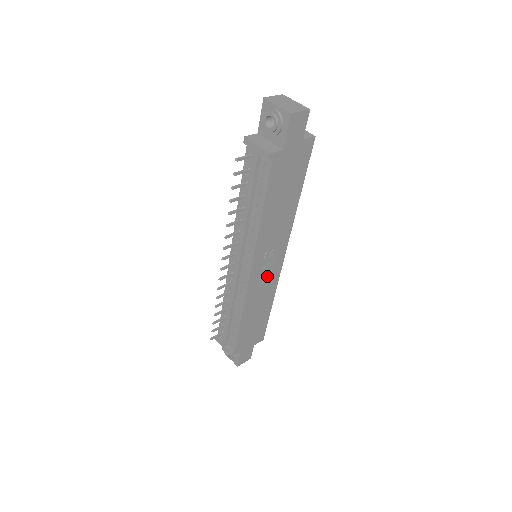
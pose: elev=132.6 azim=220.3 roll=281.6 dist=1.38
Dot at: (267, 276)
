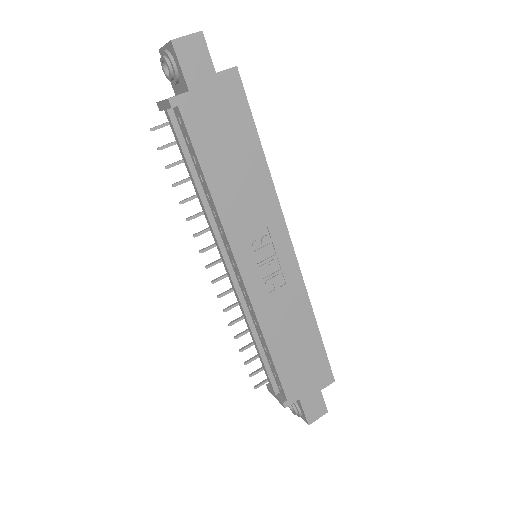
Dot at: (277, 278)
